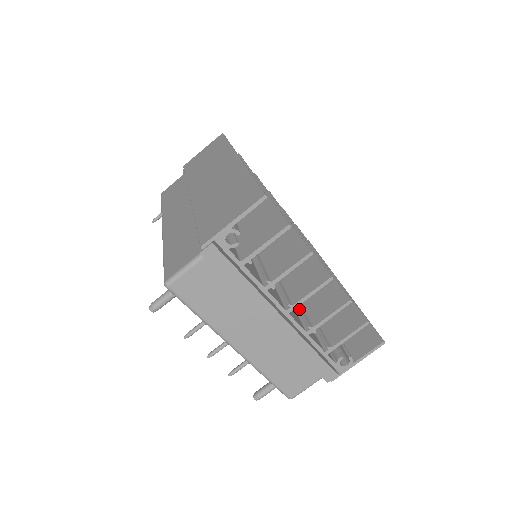
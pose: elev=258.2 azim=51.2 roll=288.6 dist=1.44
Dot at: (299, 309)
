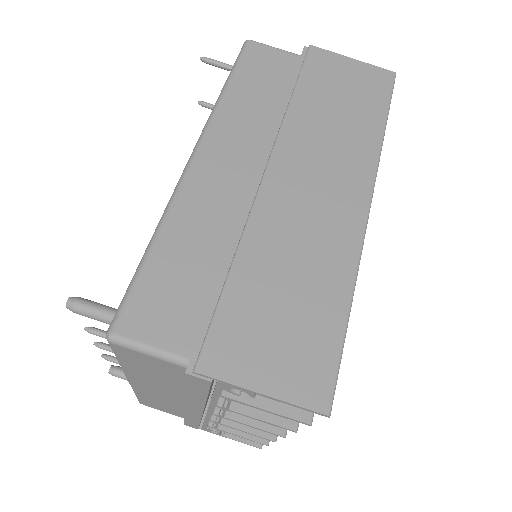
Dot at: occluded
